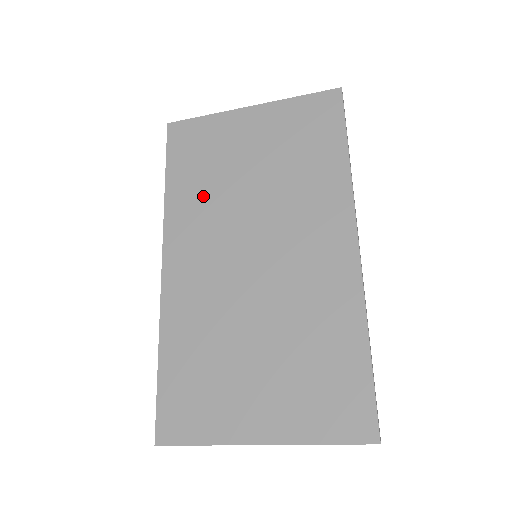
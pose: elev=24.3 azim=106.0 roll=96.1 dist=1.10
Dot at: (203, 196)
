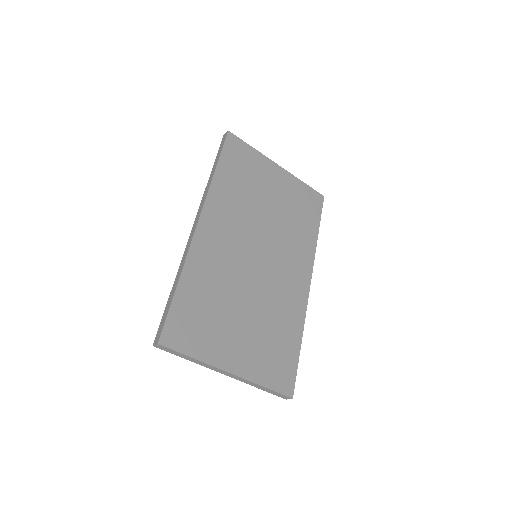
Dot at: (238, 196)
